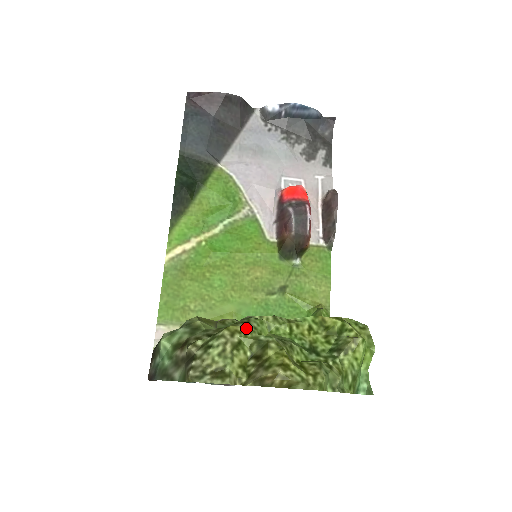
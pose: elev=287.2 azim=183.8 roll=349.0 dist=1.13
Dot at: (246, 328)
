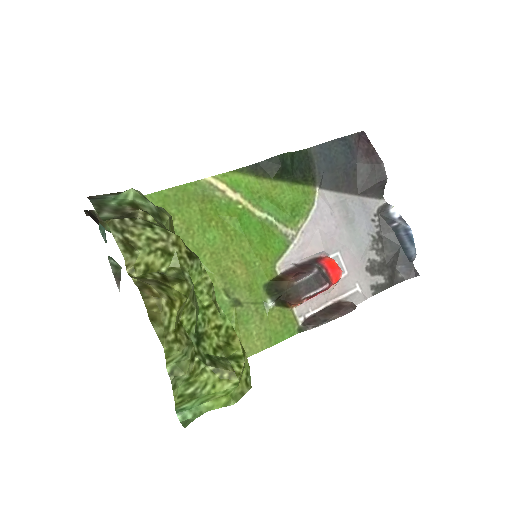
Dot at: (188, 256)
